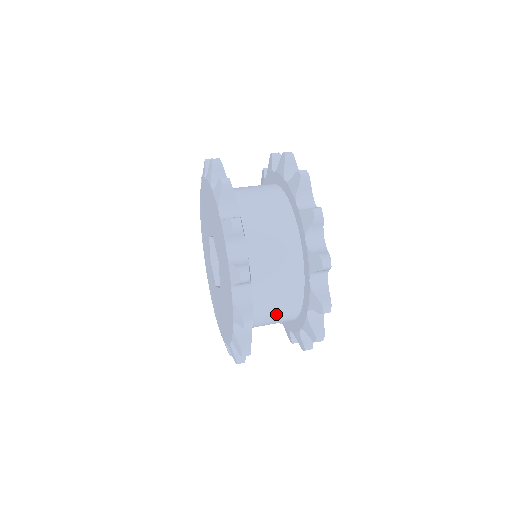
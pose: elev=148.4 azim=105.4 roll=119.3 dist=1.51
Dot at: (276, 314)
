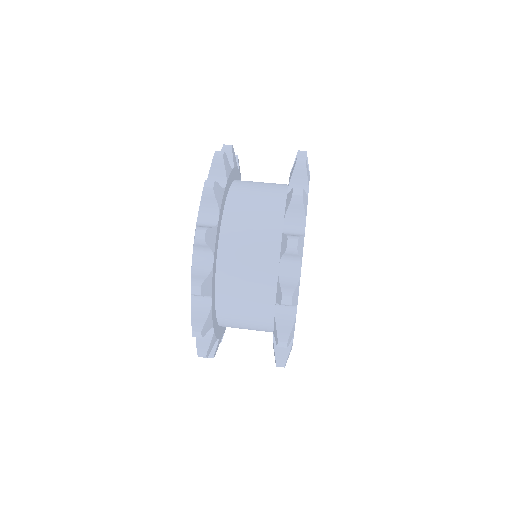
Dot at: (248, 277)
